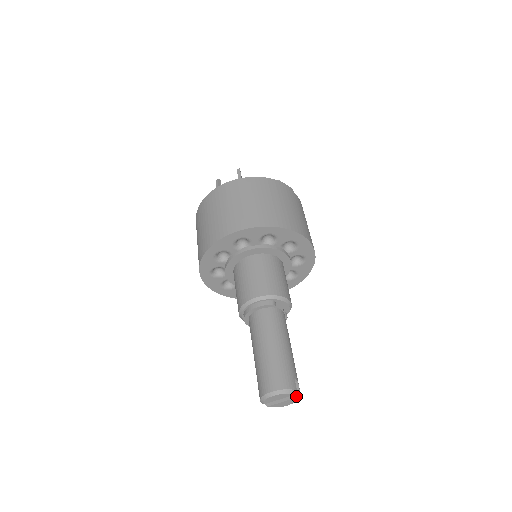
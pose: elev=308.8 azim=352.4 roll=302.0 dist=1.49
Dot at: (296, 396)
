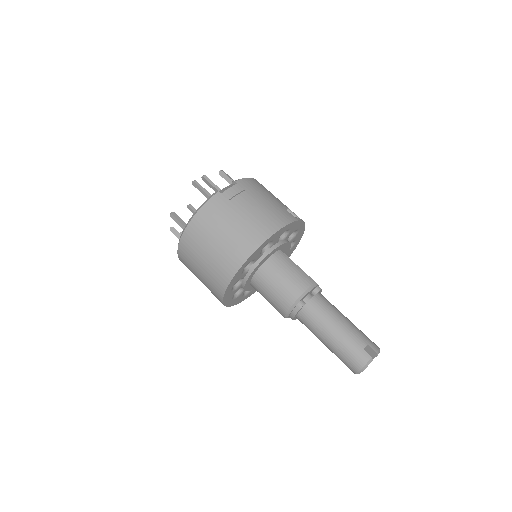
Dot at: (376, 356)
